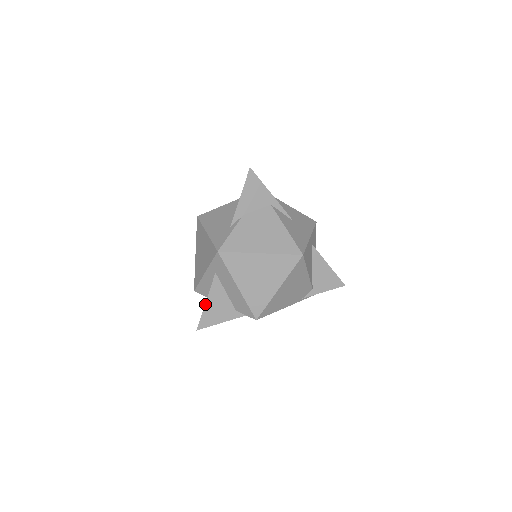
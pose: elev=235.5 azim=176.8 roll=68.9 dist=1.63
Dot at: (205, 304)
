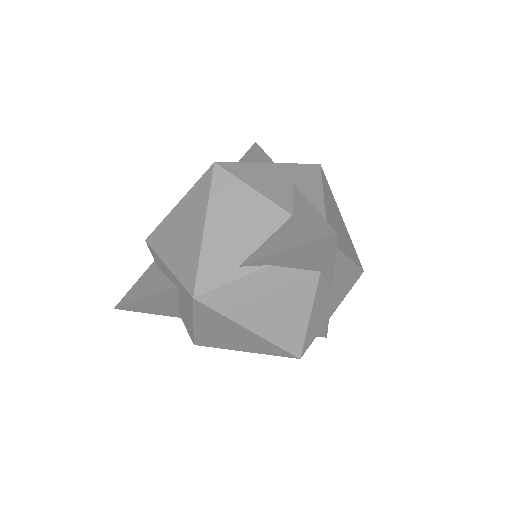
Dot at: (141, 299)
